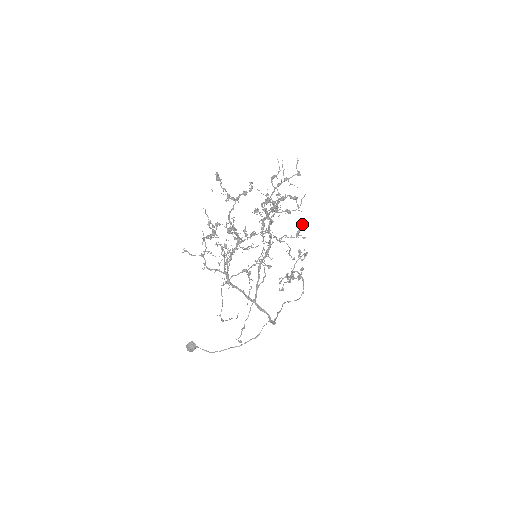
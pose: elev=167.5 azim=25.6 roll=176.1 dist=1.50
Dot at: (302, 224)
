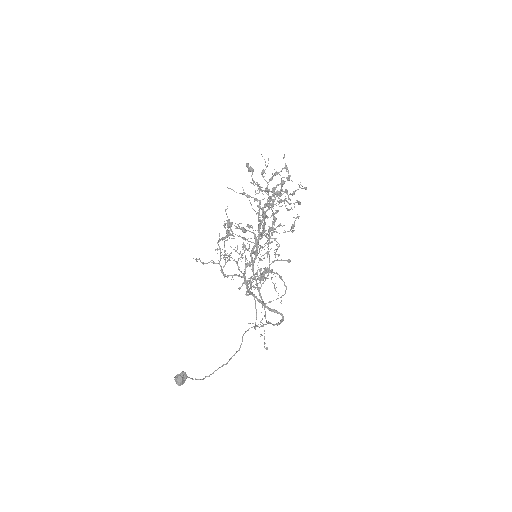
Dot at: (299, 216)
